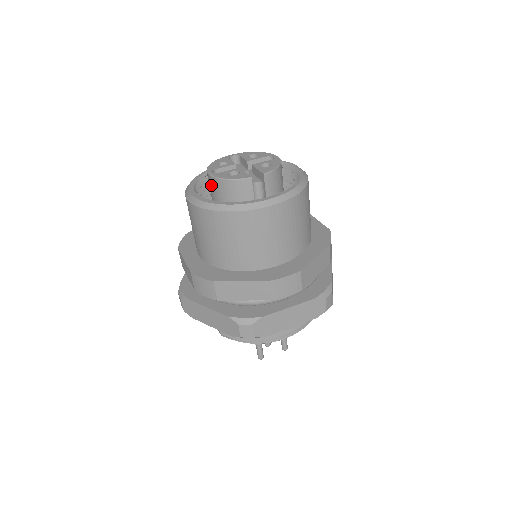
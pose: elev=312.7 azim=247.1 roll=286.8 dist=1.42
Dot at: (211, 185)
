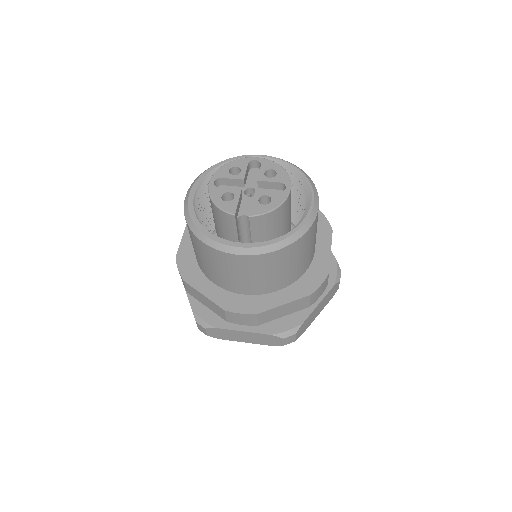
Dot at: occluded
